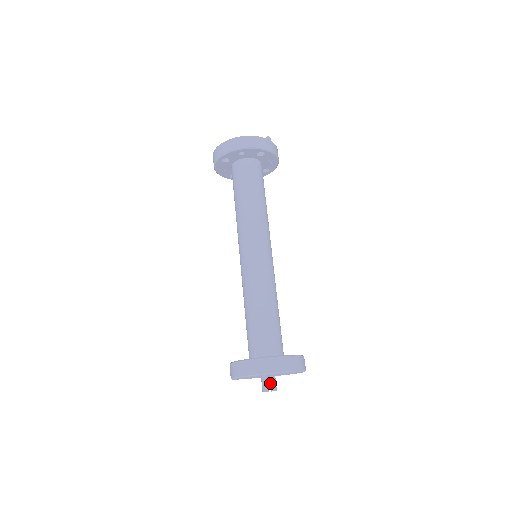
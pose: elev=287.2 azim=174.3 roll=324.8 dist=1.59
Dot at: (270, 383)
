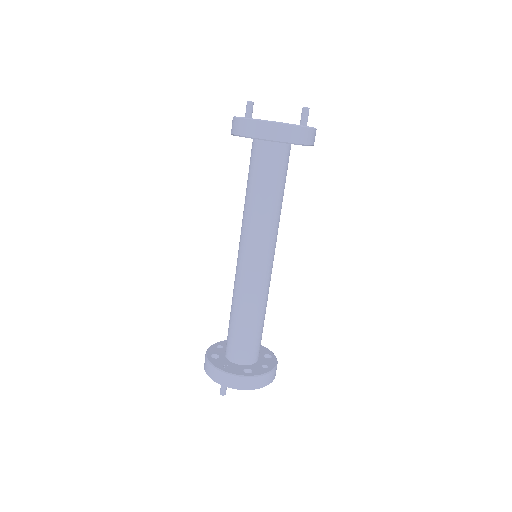
Dot at: occluded
